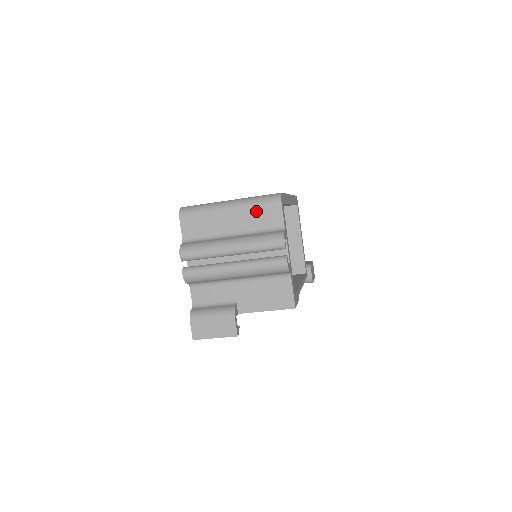
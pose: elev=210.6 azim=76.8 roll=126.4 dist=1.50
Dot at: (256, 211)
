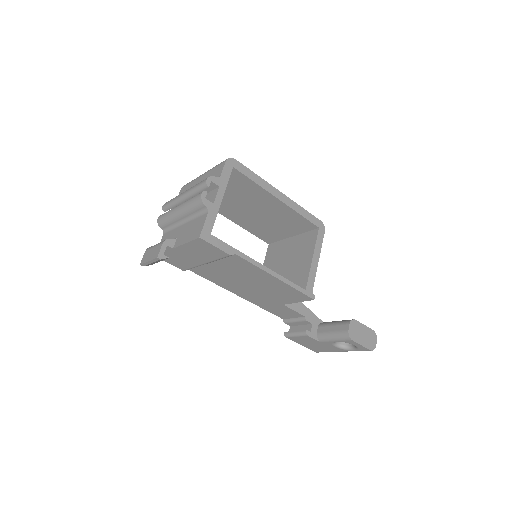
Dot at: (213, 171)
